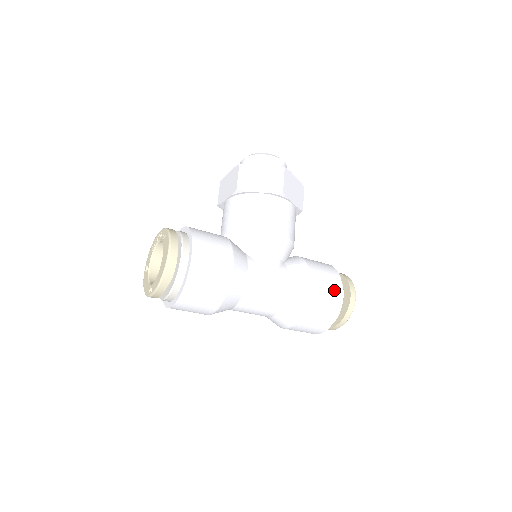
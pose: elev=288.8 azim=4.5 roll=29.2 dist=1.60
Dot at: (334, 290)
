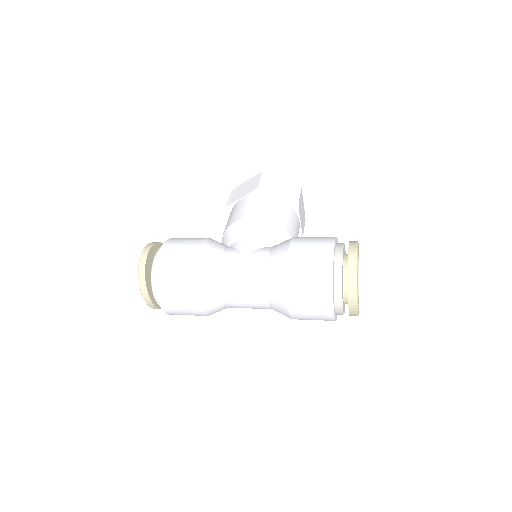
Dot at: (322, 248)
